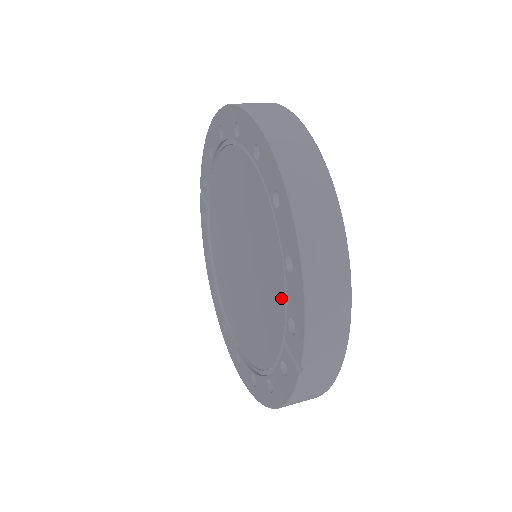
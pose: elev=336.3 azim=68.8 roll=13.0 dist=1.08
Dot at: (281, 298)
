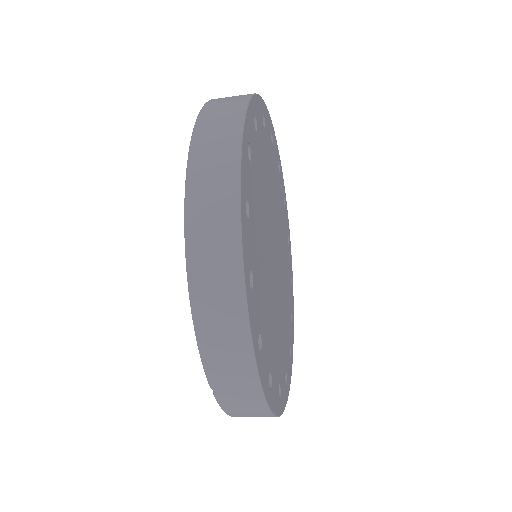
Dot at: occluded
